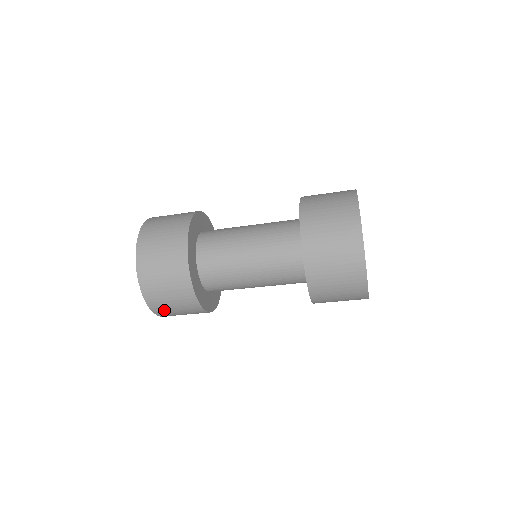
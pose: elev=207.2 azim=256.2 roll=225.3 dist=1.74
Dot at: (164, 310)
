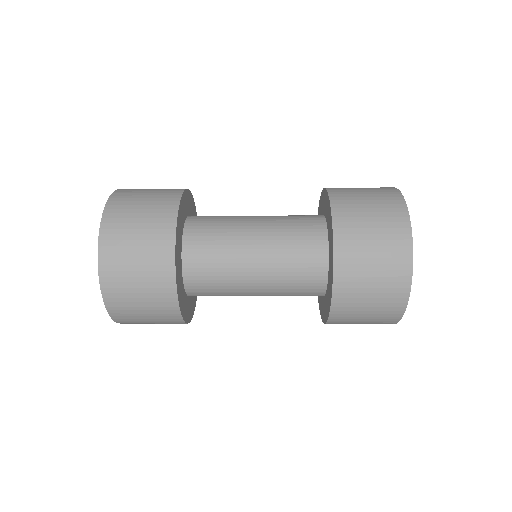
Dot at: (133, 322)
